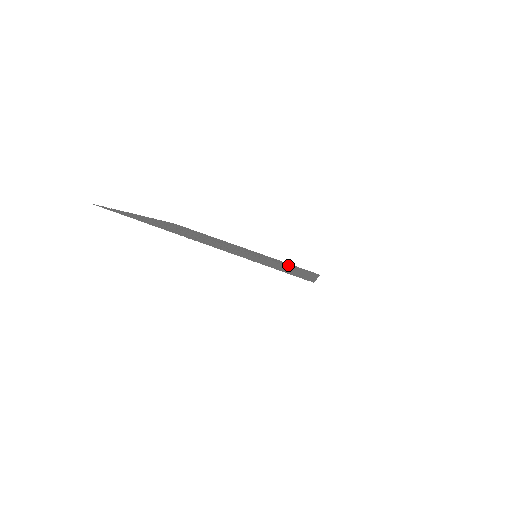
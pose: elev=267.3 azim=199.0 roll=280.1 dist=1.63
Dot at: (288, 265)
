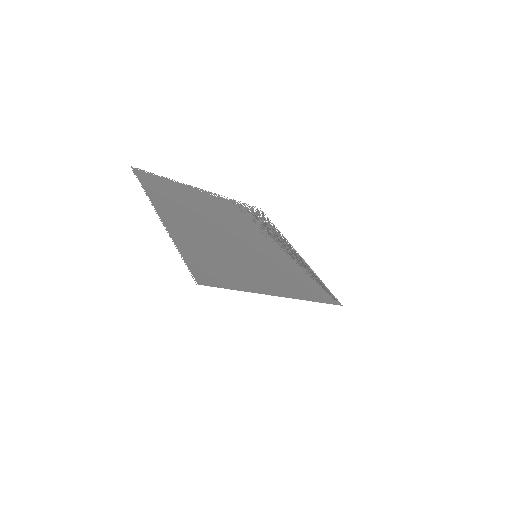
Dot at: (296, 279)
